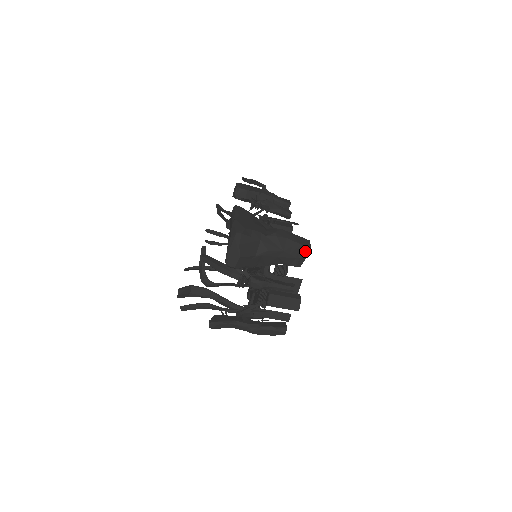
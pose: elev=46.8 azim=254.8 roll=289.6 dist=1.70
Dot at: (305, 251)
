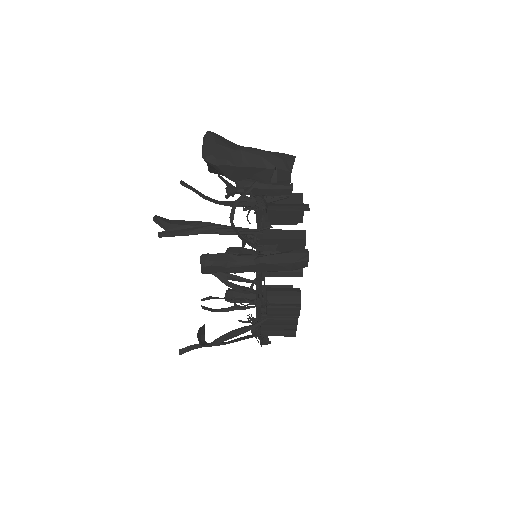
Dot at: (290, 157)
